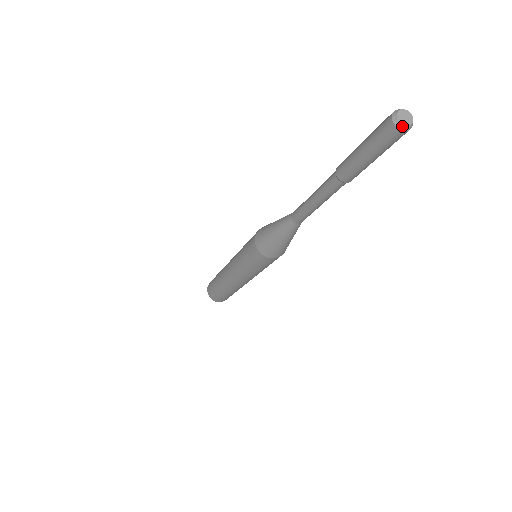
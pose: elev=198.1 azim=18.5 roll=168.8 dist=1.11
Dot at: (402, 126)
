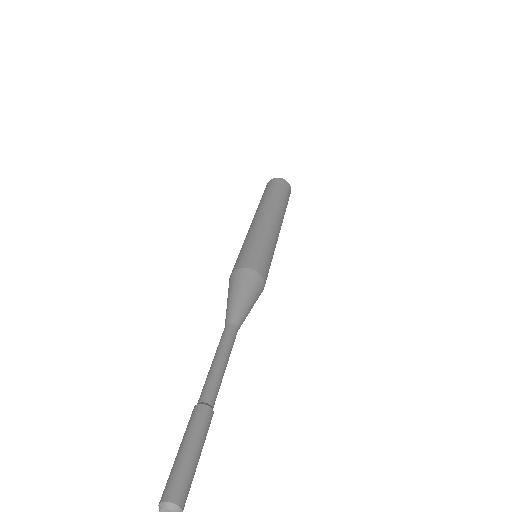
Dot at: out of frame
